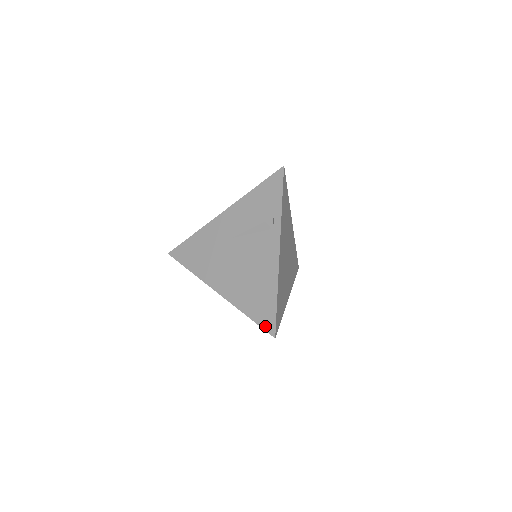
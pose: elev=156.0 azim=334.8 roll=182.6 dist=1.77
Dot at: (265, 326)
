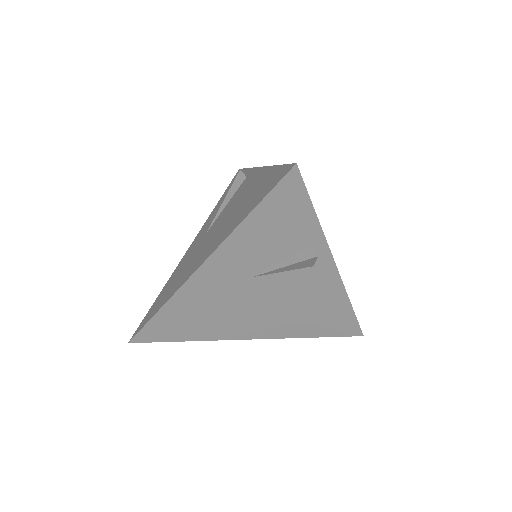
Dot at: (276, 182)
